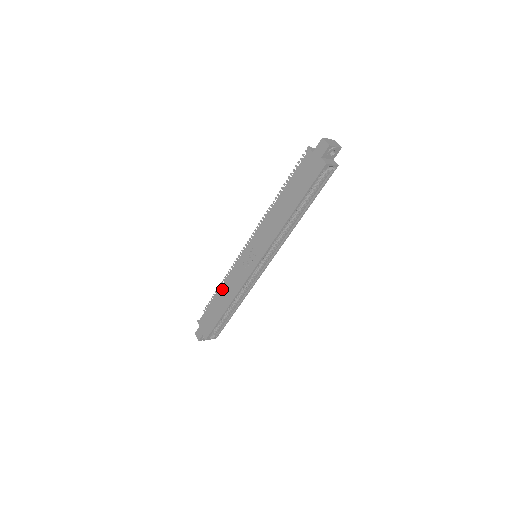
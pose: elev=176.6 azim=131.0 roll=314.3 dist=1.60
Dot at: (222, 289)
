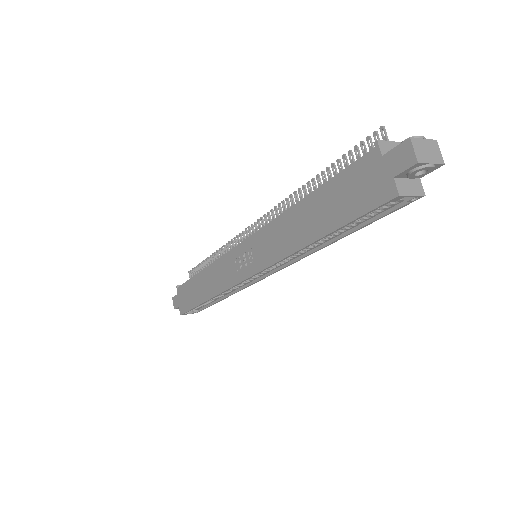
Dot at: (206, 272)
